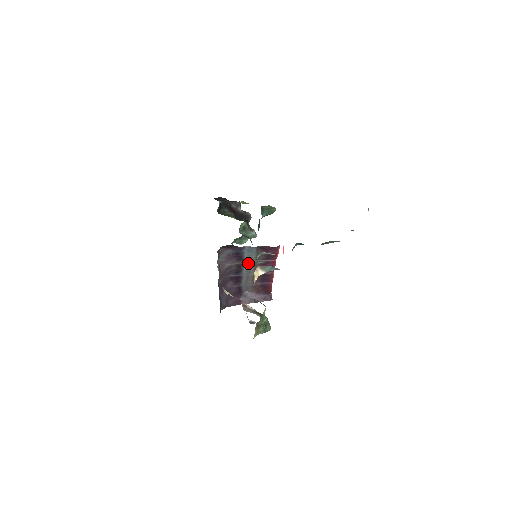
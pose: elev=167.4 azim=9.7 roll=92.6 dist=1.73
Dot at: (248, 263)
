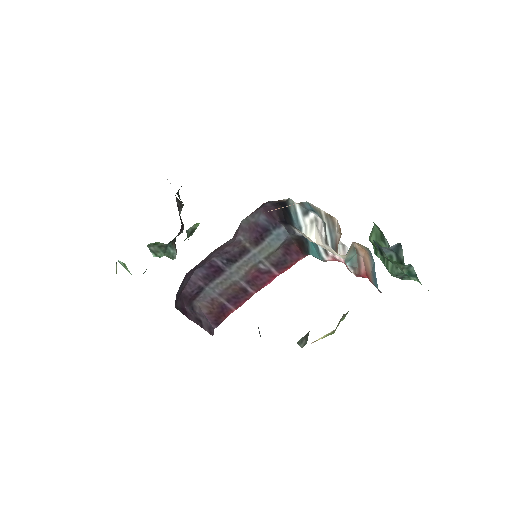
Dot at: (254, 255)
